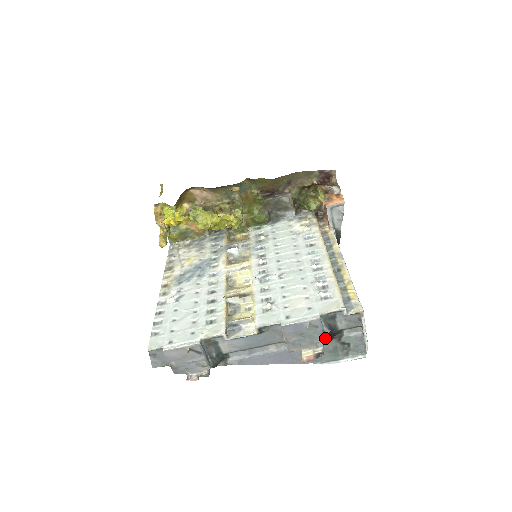
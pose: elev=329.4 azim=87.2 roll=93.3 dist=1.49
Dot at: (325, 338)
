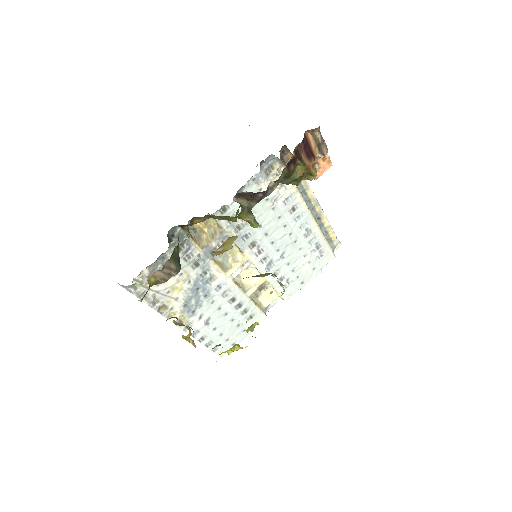
Dot at: occluded
